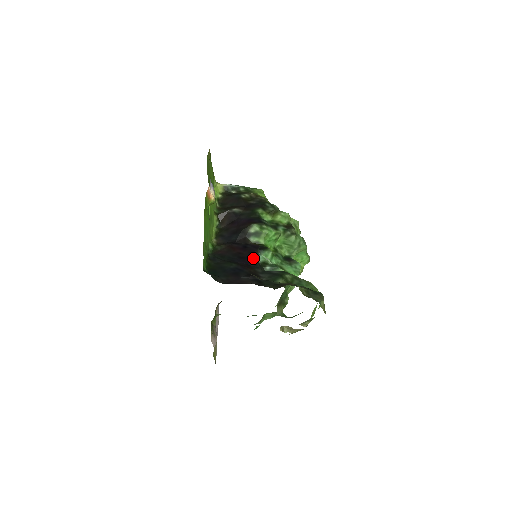
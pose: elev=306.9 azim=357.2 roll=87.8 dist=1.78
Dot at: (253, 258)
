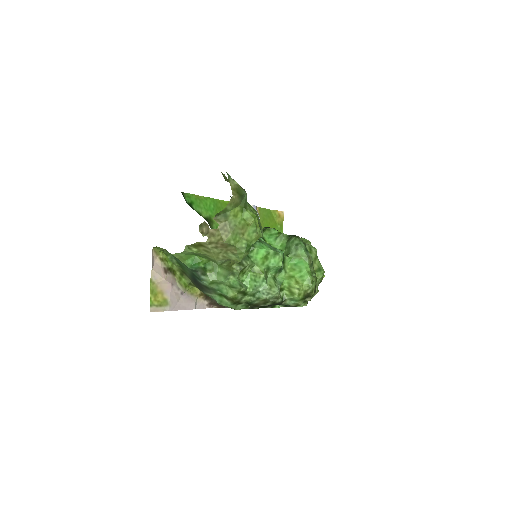
Dot at: occluded
